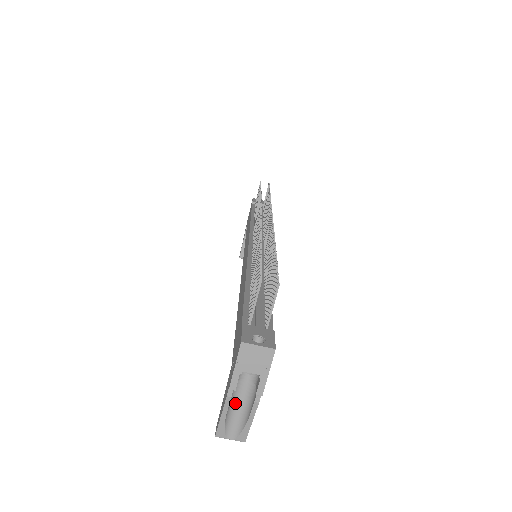
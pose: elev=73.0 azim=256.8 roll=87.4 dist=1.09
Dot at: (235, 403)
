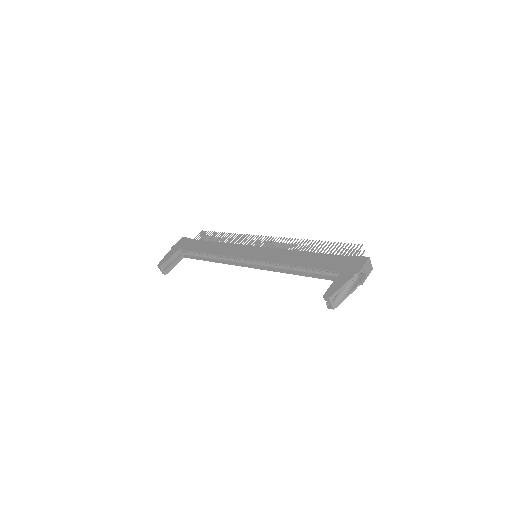
Dot at: occluded
